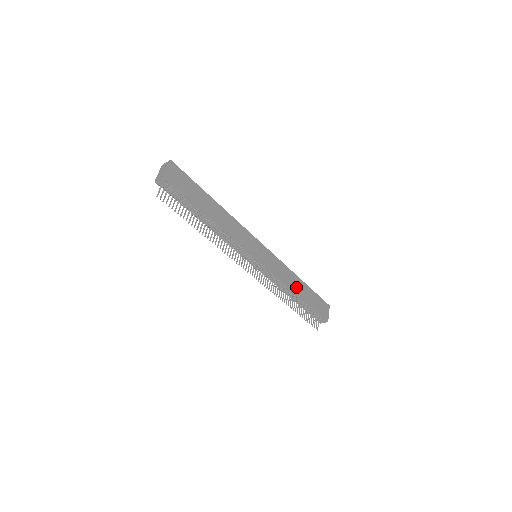
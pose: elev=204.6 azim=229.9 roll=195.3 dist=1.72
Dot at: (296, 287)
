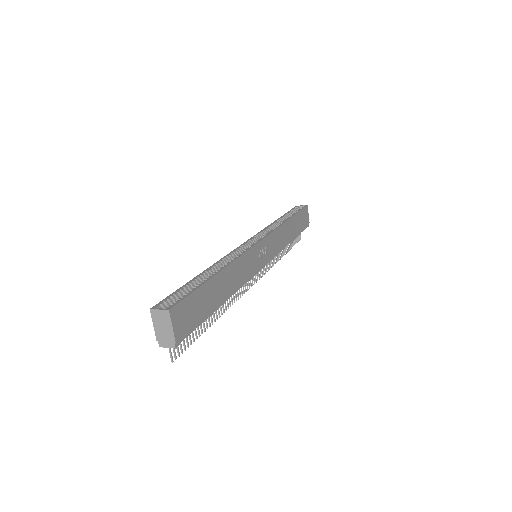
Dot at: (289, 236)
